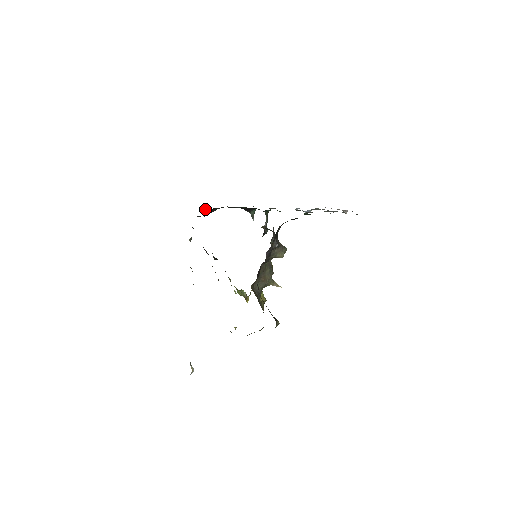
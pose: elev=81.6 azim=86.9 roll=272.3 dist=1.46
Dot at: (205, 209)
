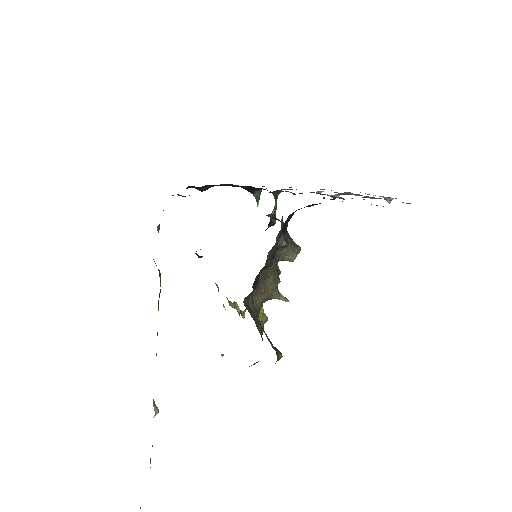
Dot at: (193, 186)
